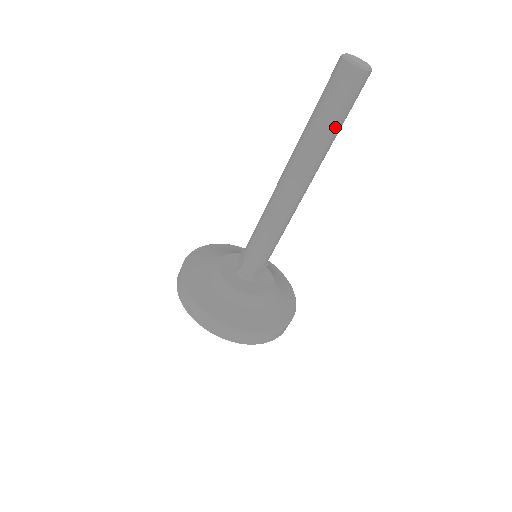
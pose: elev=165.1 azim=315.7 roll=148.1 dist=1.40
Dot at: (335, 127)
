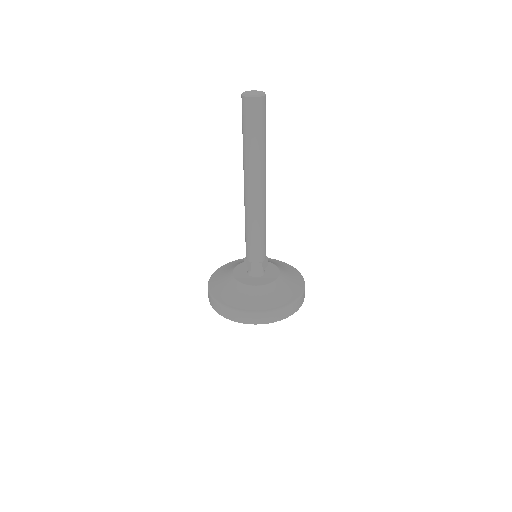
Dot at: (252, 142)
